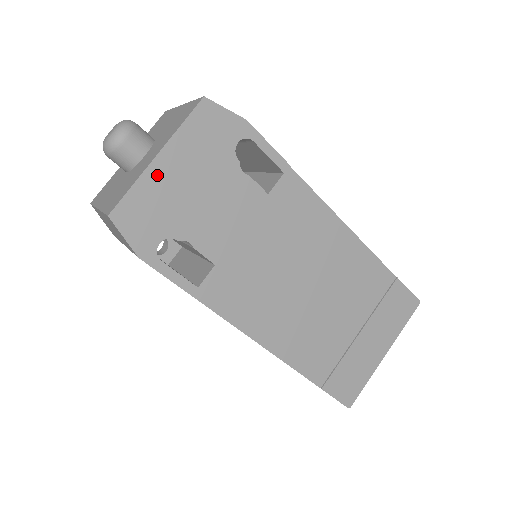
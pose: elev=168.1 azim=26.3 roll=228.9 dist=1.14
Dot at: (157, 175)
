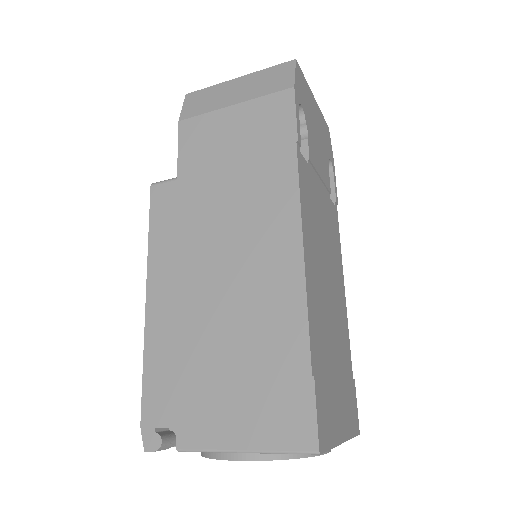
Dot at: (312, 99)
